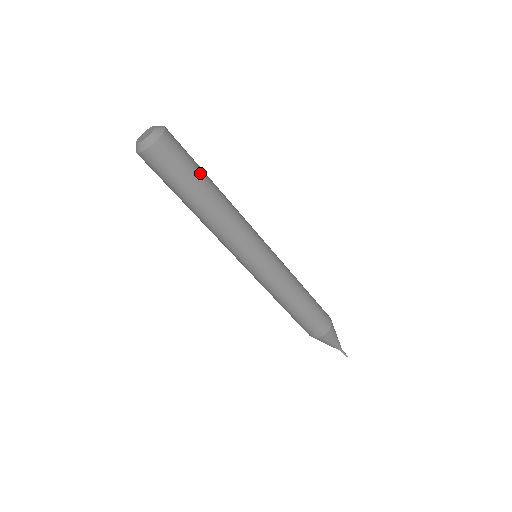
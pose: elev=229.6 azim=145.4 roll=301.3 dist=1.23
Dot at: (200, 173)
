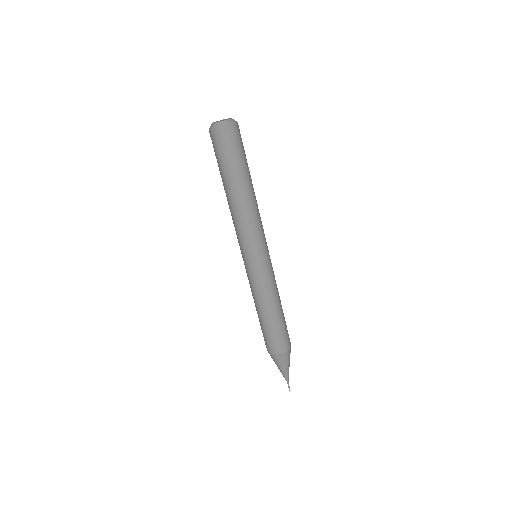
Dot at: occluded
